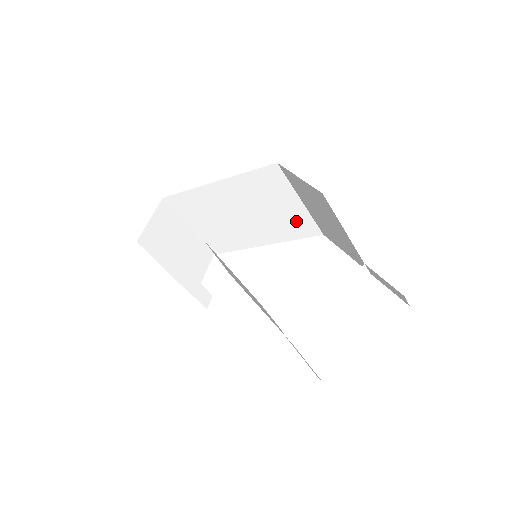
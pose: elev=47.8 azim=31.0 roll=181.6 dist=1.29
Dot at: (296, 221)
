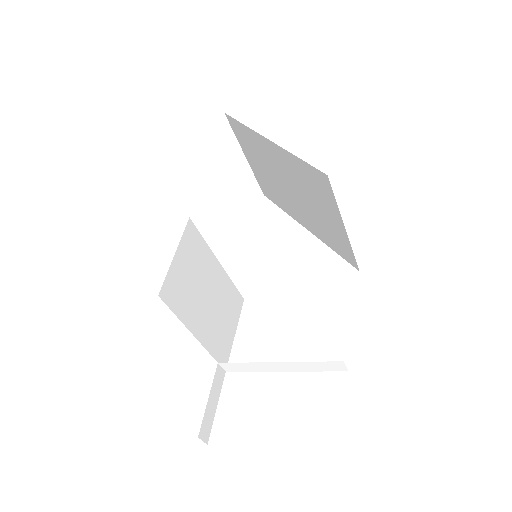
Dot at: (337, 238)
